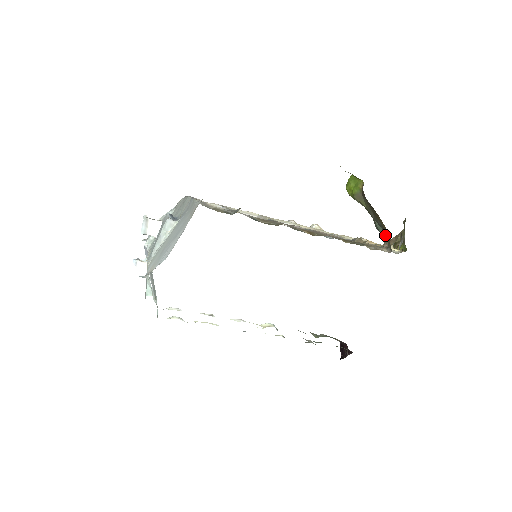
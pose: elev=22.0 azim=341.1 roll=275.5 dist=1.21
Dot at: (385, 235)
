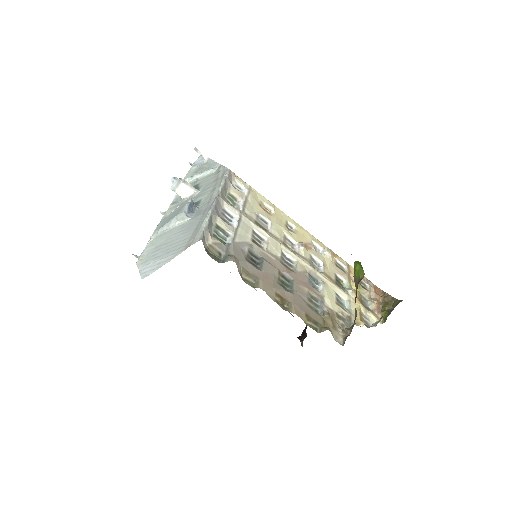
Dot at: occluded
